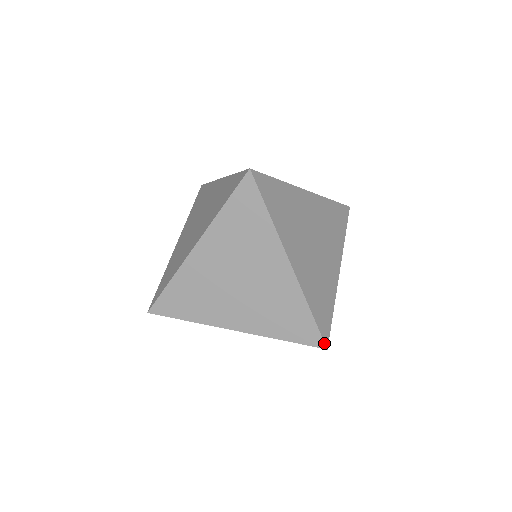
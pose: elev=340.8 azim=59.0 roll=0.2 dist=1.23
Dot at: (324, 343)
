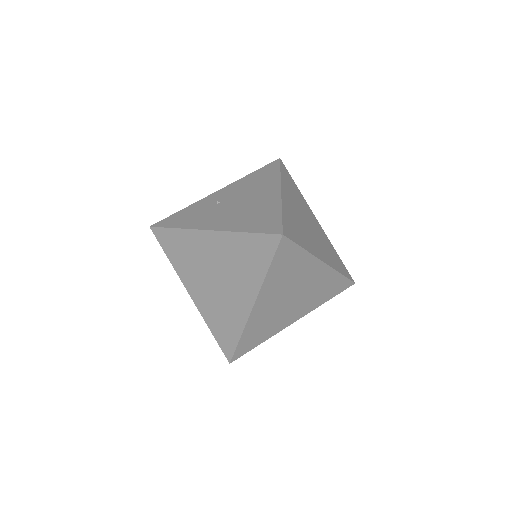
Dot at: (353, 282)
